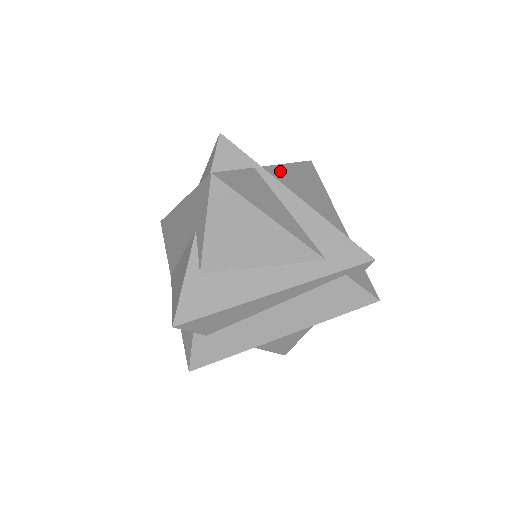
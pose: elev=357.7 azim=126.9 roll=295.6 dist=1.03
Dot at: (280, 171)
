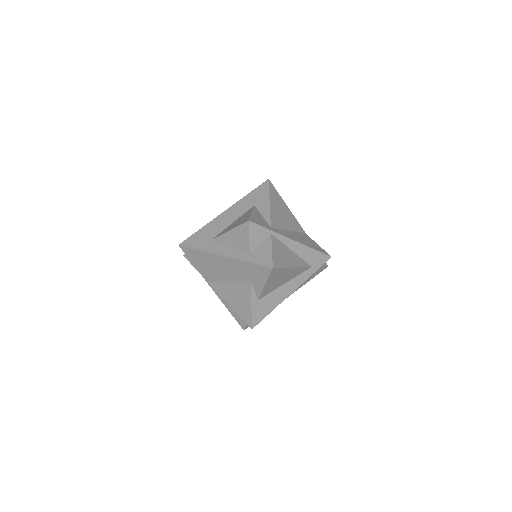
Dot at: (274, 218)
